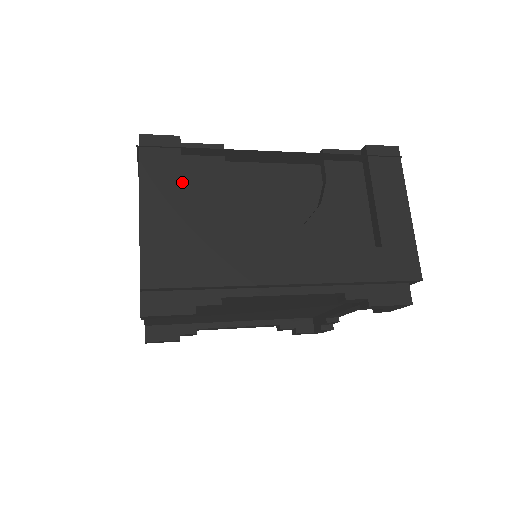
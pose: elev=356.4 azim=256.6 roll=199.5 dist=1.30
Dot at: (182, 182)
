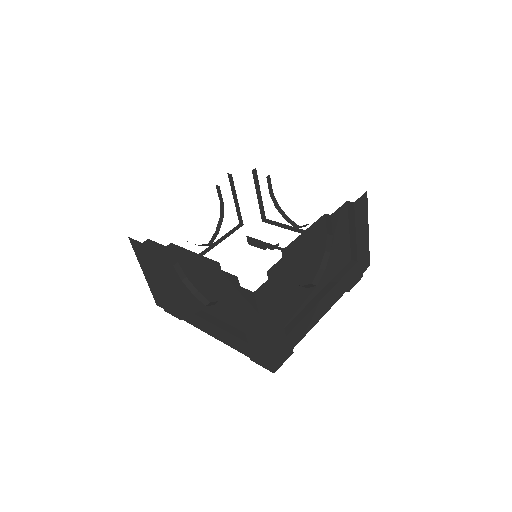
Dot at: (157, 261)
